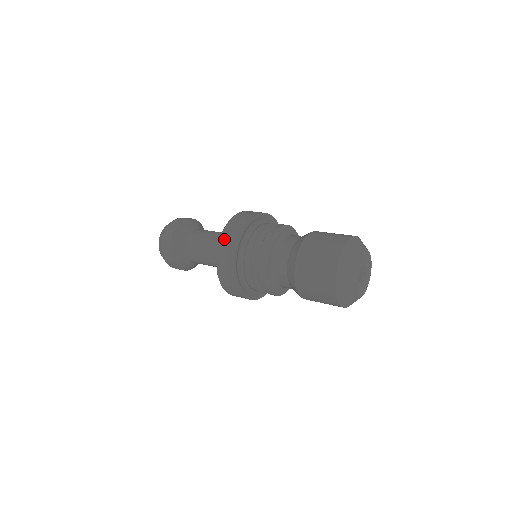
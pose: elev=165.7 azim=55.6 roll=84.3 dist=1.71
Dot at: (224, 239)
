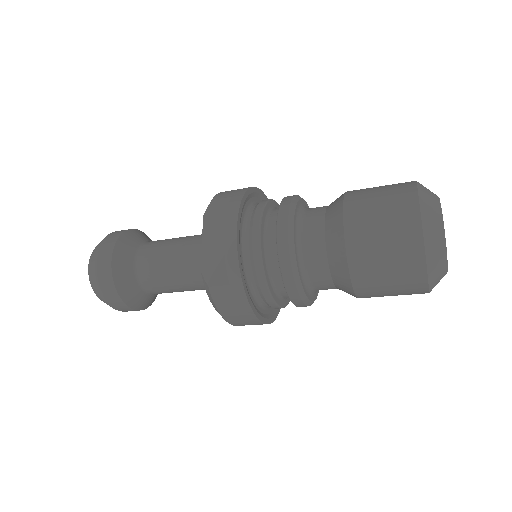
Dot at: (213, 213)
